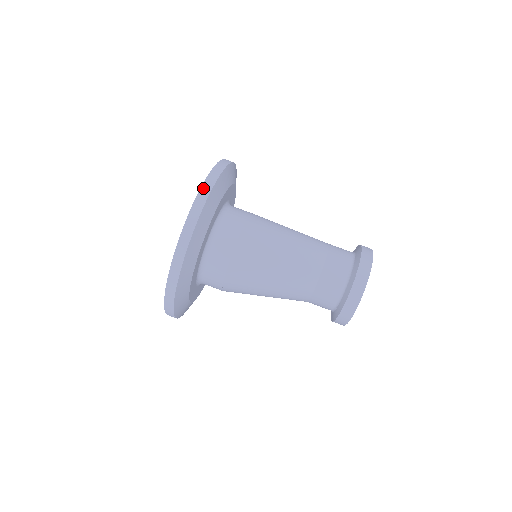
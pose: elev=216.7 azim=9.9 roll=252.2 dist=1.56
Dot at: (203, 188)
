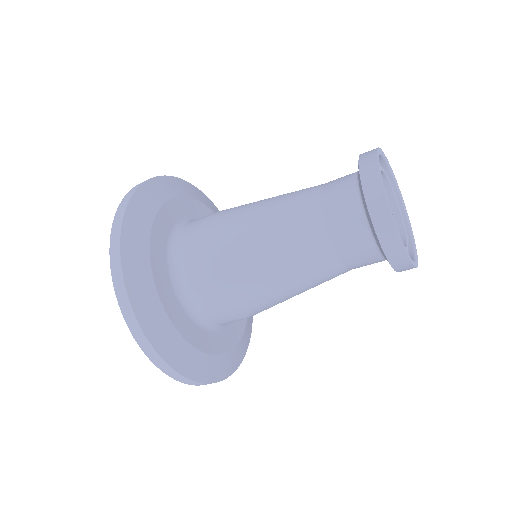
Dot at: (133, 188)
